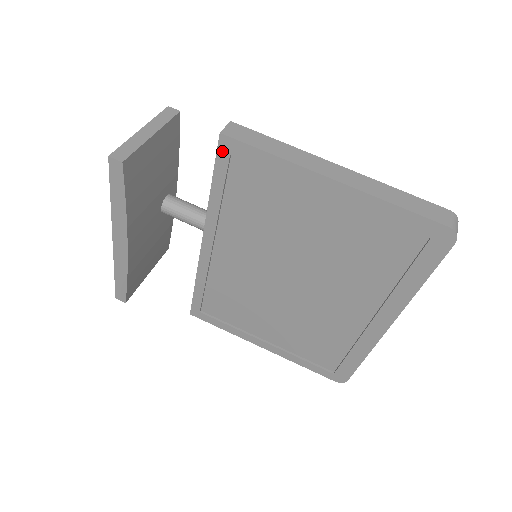
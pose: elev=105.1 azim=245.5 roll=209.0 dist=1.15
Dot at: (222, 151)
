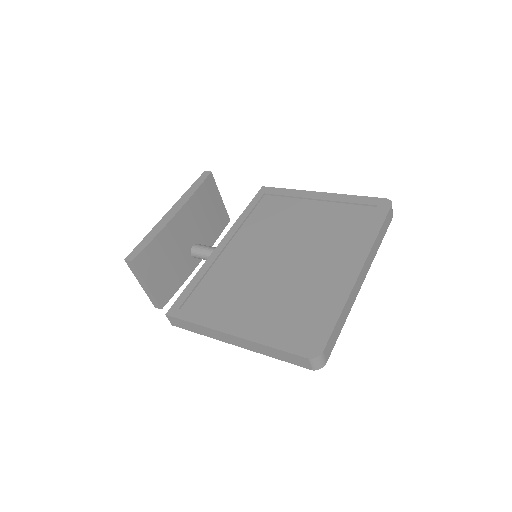
Dot at: (260, 193)
